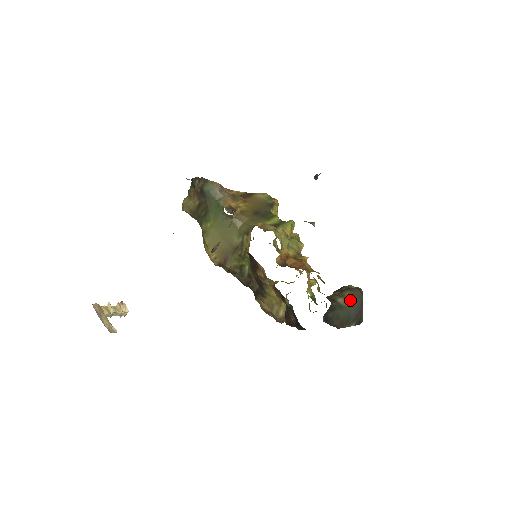
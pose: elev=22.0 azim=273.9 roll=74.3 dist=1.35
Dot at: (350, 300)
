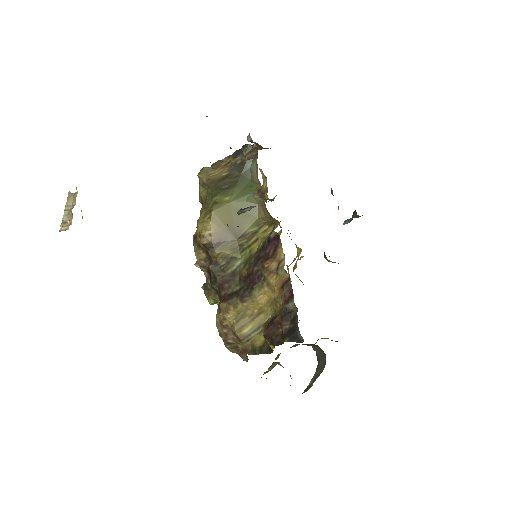
Dot at: (320, 354)
